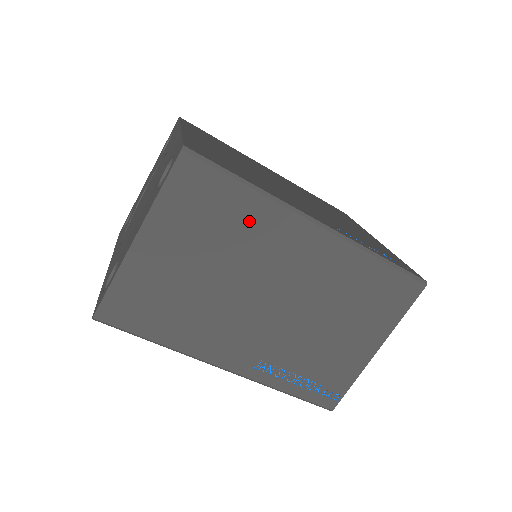
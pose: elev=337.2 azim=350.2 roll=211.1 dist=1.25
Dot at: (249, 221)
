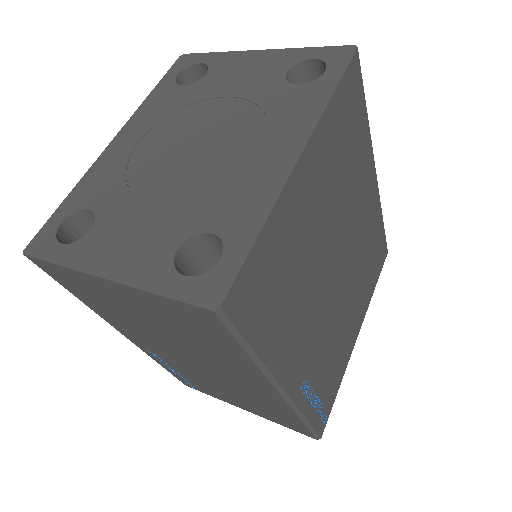
Dot at: (226, 355)
